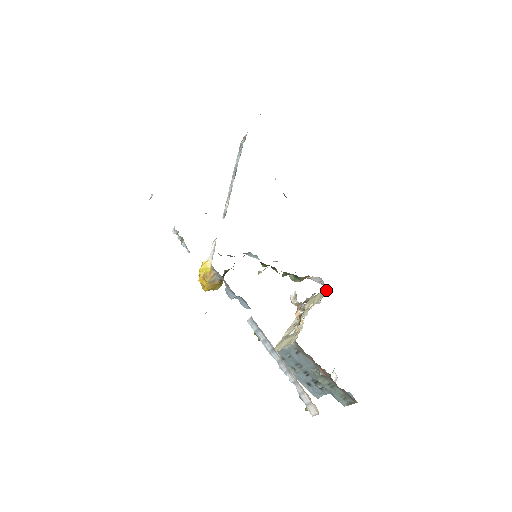
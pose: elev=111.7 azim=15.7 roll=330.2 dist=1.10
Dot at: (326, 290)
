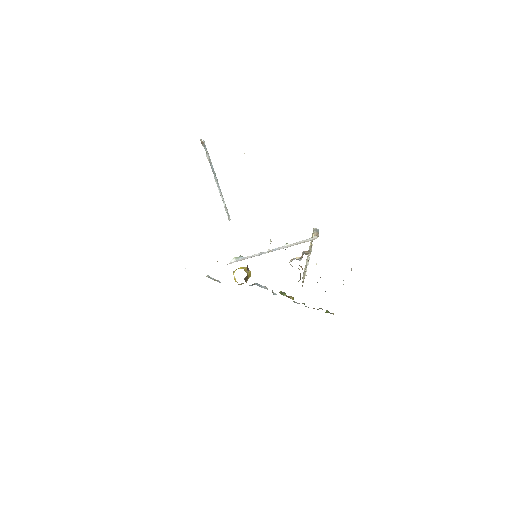
Dot at: occluded
